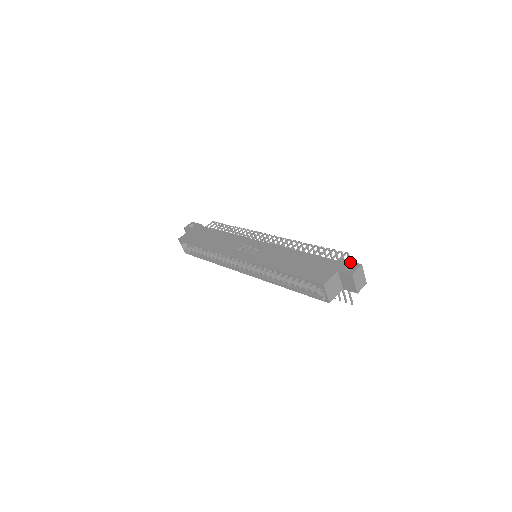
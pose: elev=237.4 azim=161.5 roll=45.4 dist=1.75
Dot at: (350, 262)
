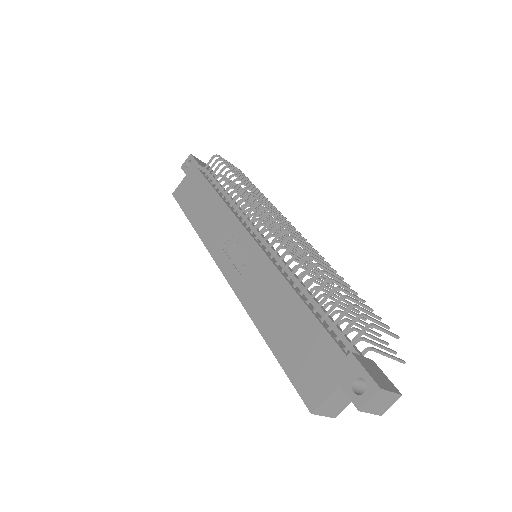
Dot at: (362, 371)
